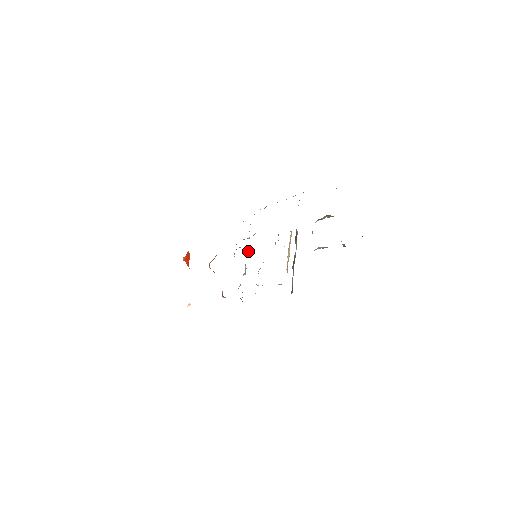
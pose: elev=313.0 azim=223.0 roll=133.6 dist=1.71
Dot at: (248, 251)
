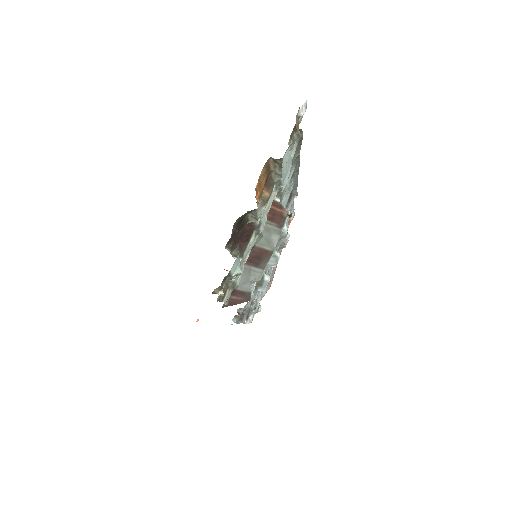
Dot at: (276, 258)
